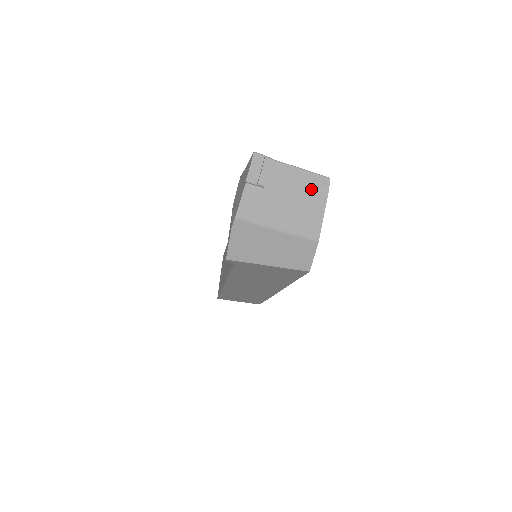
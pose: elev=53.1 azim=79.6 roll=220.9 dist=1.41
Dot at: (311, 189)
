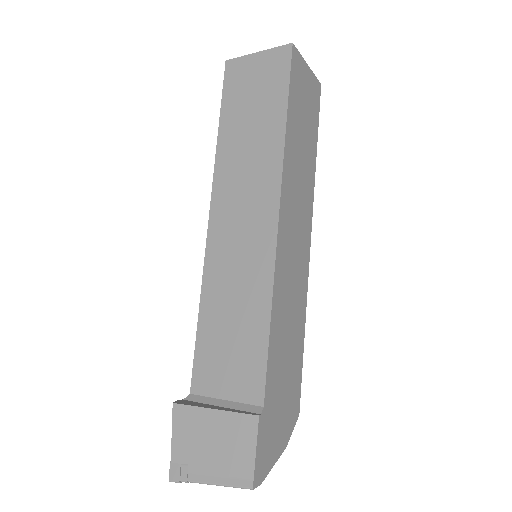
Dot at: occluded
